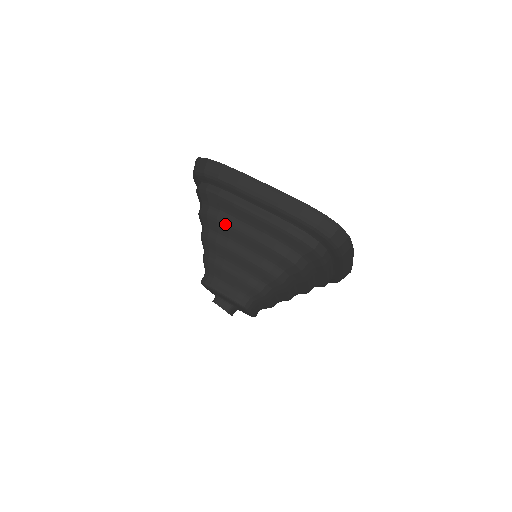
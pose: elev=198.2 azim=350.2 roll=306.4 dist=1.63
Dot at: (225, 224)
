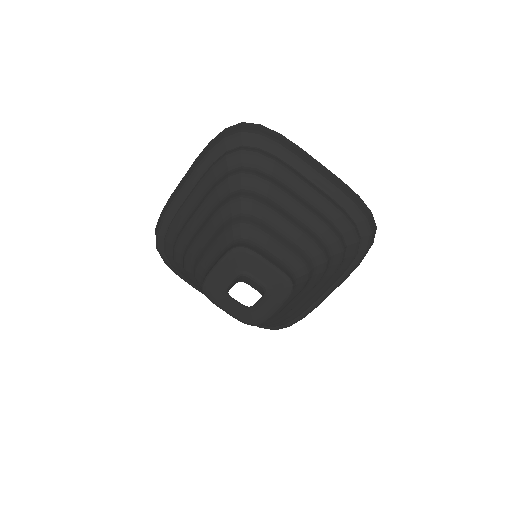
Dot at: (183, 230)
